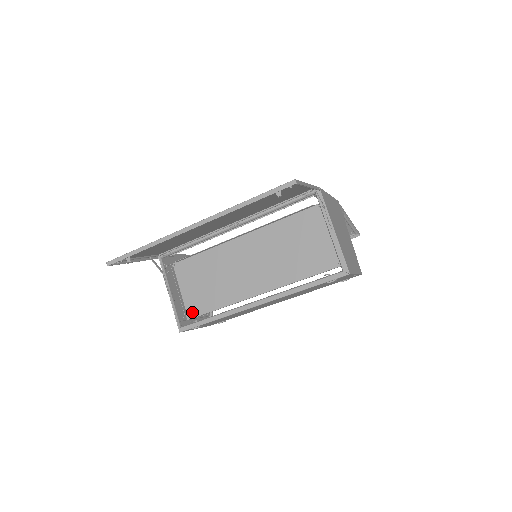
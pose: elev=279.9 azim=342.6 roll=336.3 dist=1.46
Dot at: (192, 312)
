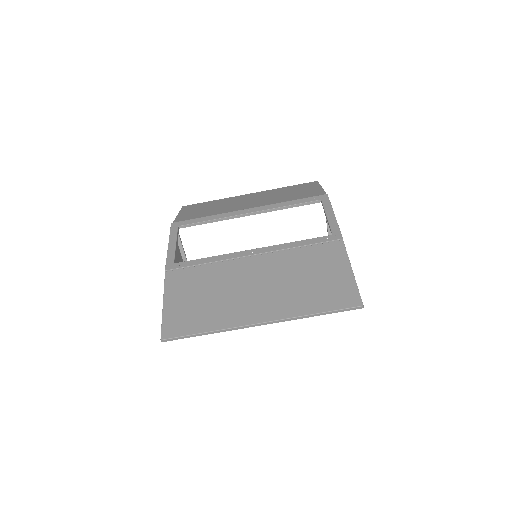
Dot at: occluded
